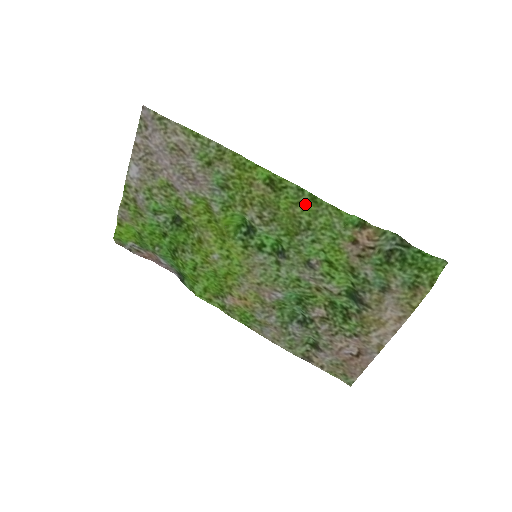
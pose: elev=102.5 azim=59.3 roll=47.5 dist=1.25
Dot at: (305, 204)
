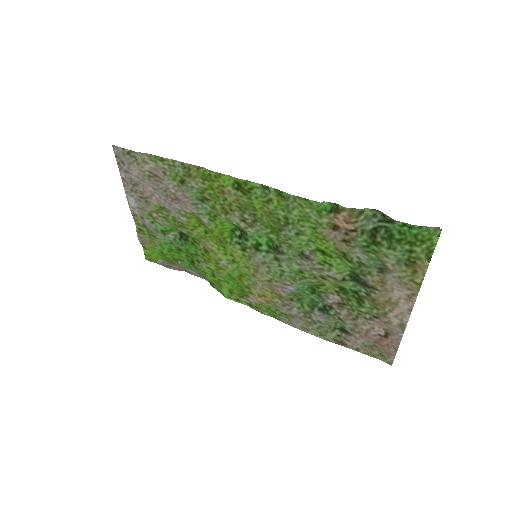
Dot at: (275, 201)
